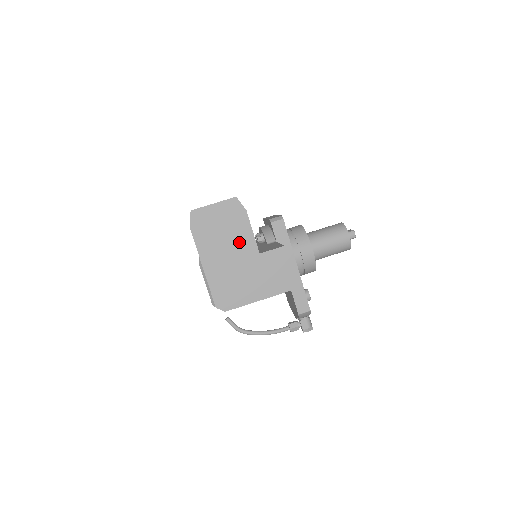
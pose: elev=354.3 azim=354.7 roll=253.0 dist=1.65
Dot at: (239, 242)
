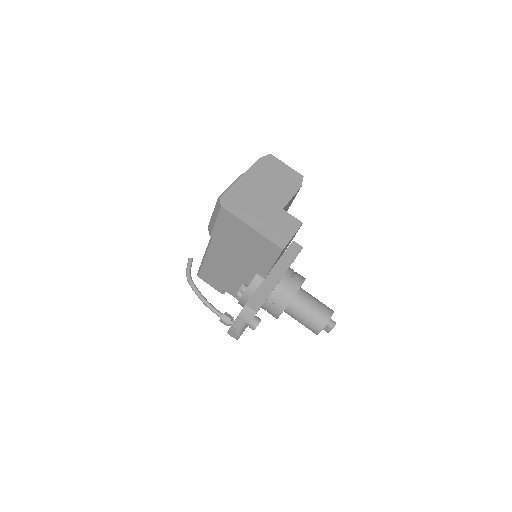
Dot at: (278, 192)
